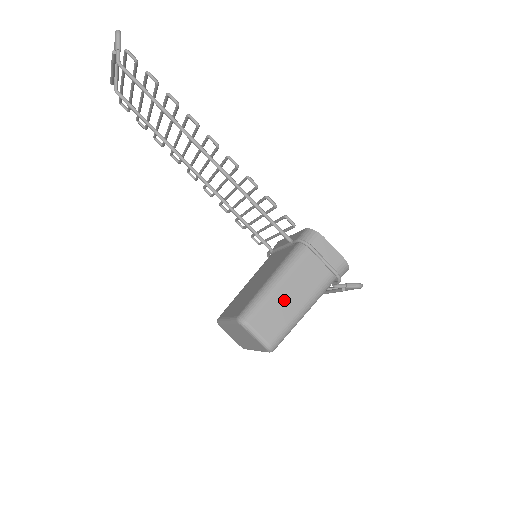
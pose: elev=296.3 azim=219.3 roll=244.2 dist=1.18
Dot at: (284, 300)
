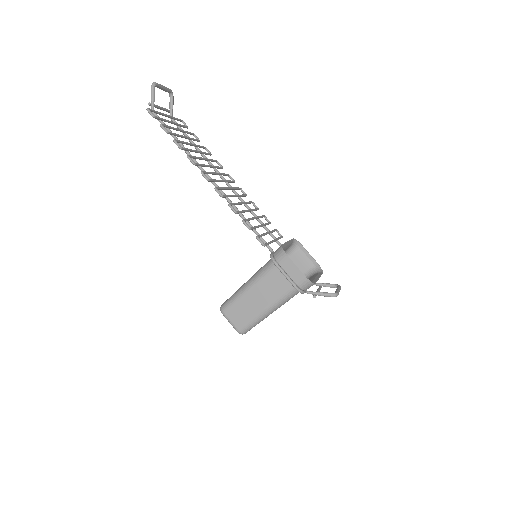
Dot at: (252, 301)
